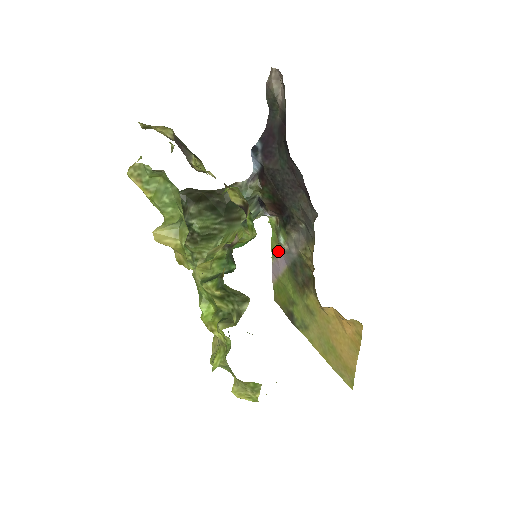
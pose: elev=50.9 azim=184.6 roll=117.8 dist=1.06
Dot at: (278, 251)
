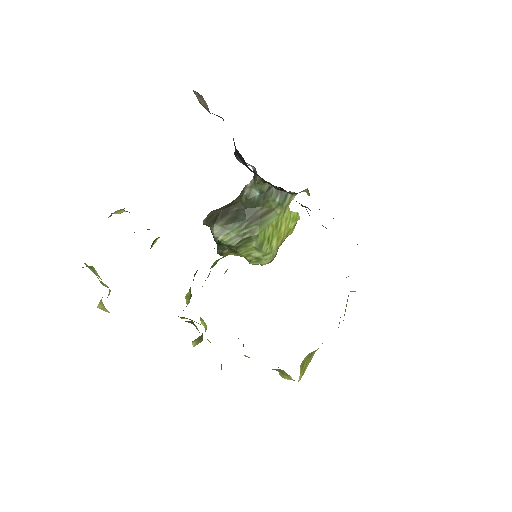
Dot at: occluded
